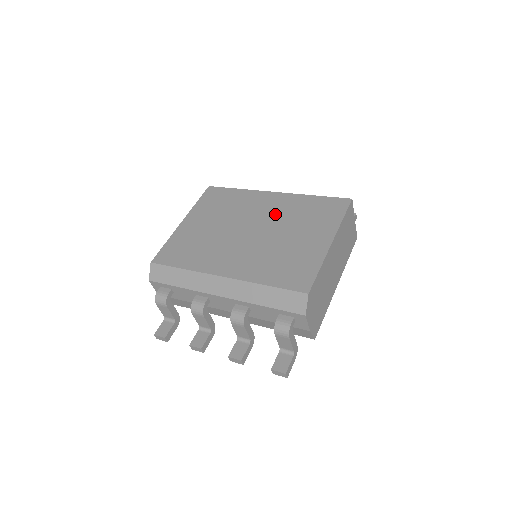
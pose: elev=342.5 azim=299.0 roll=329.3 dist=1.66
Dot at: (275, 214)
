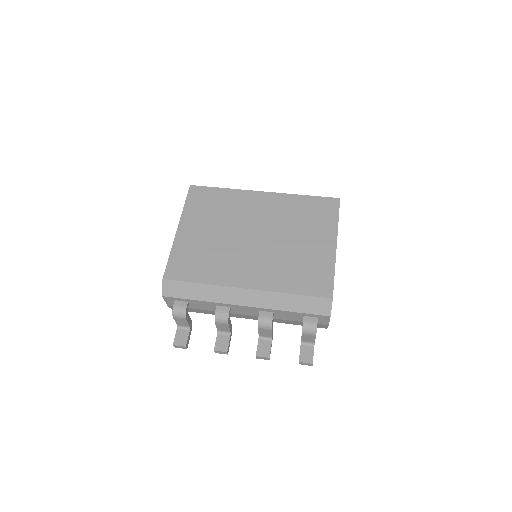
Dot at: (273, 217)
